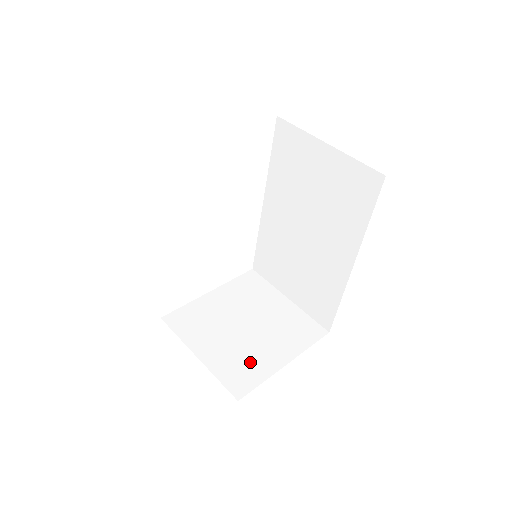
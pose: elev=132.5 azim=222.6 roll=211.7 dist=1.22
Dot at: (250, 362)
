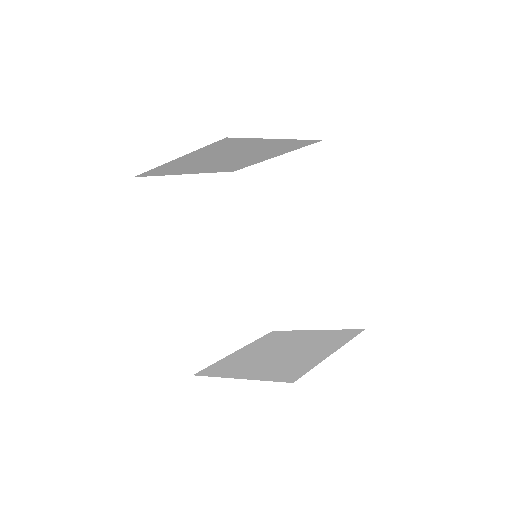
Dot at: (295, 364)
